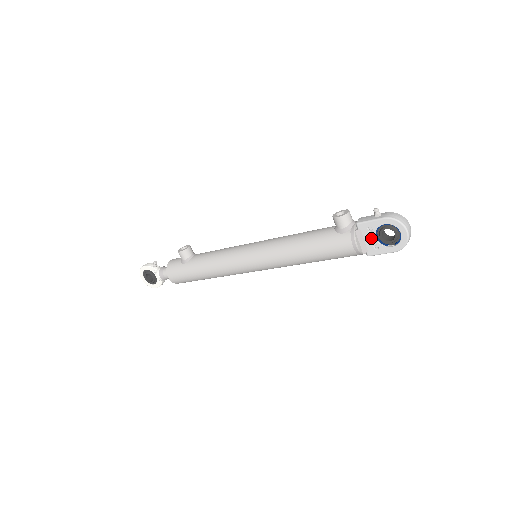
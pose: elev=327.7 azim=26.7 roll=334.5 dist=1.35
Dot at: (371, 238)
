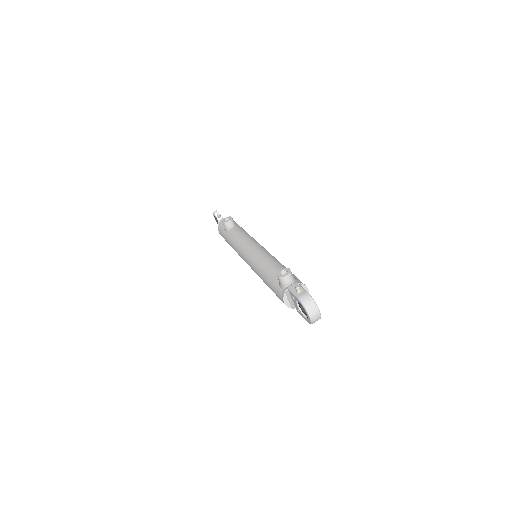
Dot at: (295, 303)
